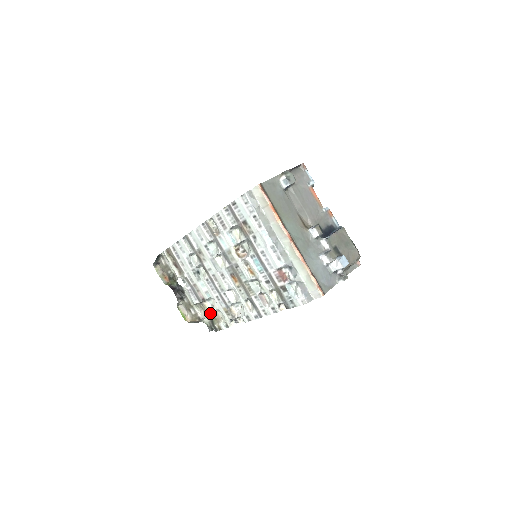
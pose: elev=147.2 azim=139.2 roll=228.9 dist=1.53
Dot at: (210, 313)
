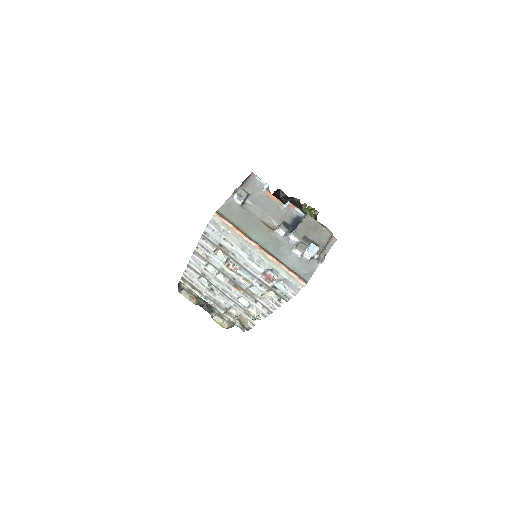
Dot at: (236, 318)
